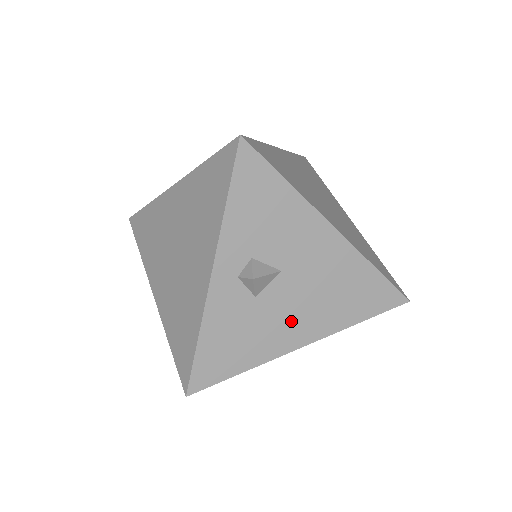
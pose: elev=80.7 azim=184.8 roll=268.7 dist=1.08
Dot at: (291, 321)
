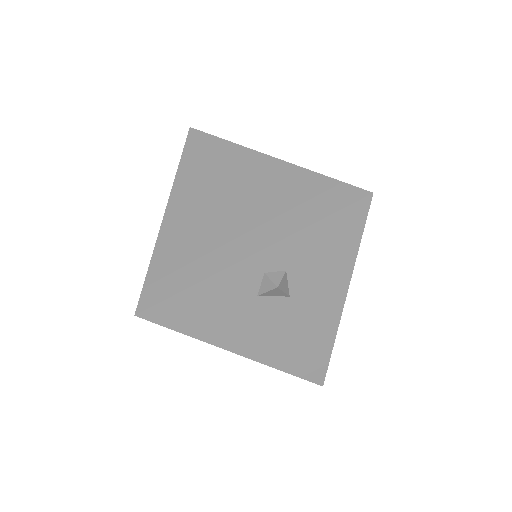
Dot at: (255, 332)
